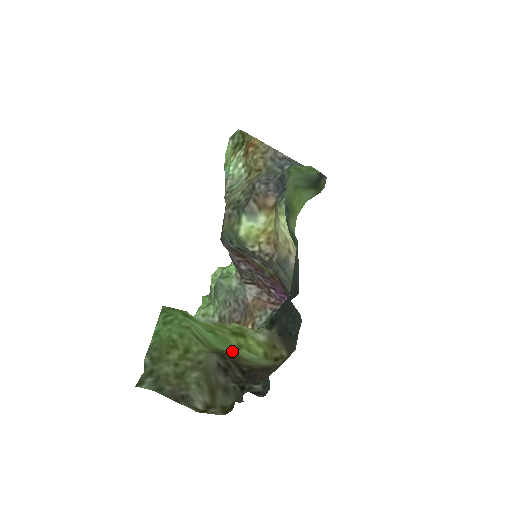
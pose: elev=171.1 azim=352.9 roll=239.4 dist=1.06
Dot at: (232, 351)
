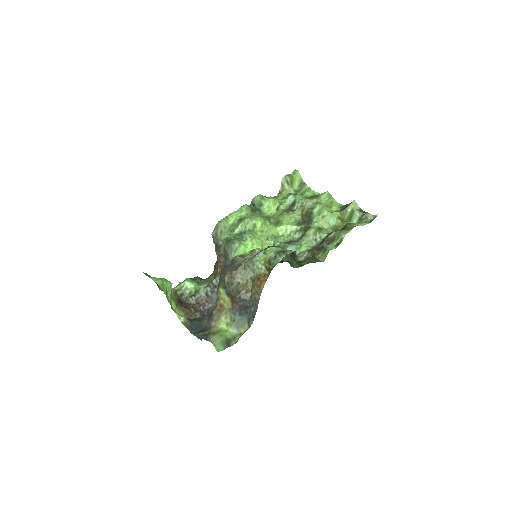
Dot at: (175, 305)
